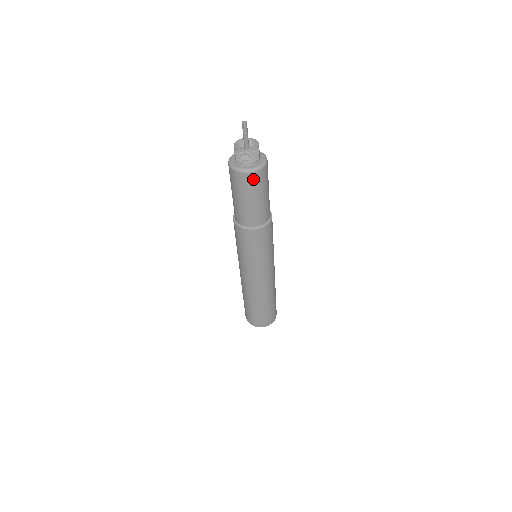
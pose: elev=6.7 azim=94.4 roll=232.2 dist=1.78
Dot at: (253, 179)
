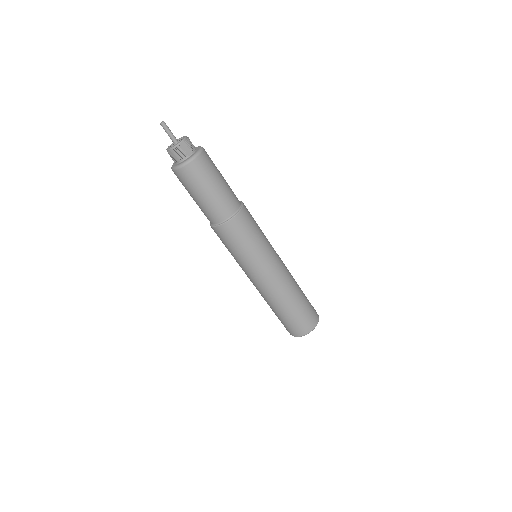
Dot at: (182, 176)
